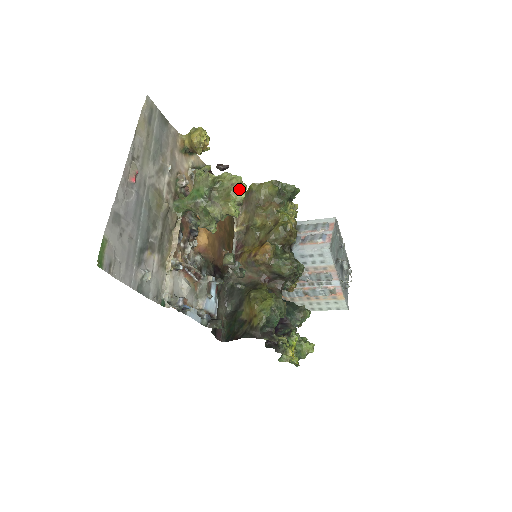
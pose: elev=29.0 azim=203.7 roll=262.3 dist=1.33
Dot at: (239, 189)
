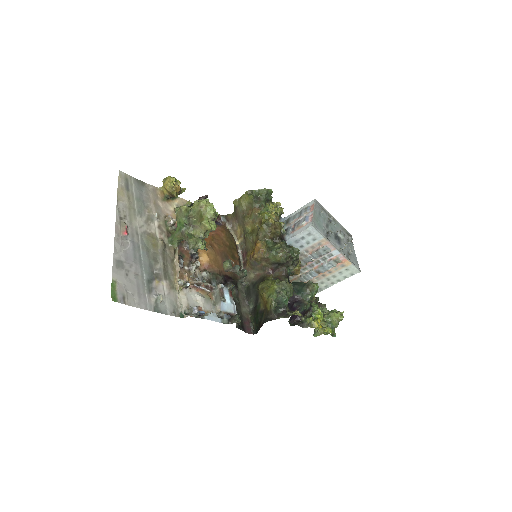
Dot at: (207, 208)
